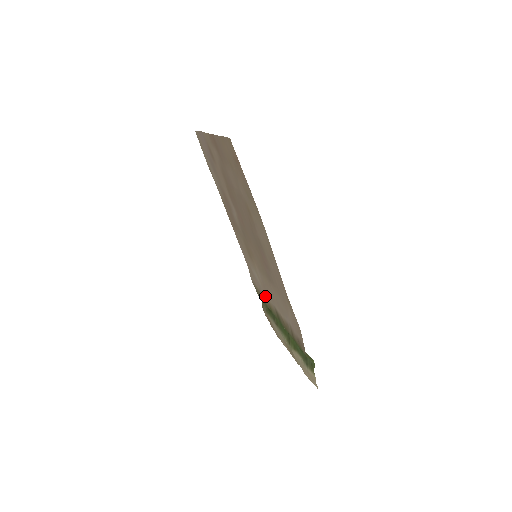
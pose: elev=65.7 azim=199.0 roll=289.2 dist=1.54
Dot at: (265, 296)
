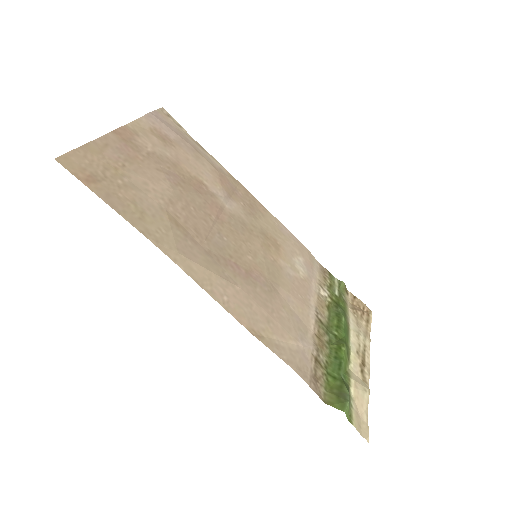
Dot at: (316, 292)
